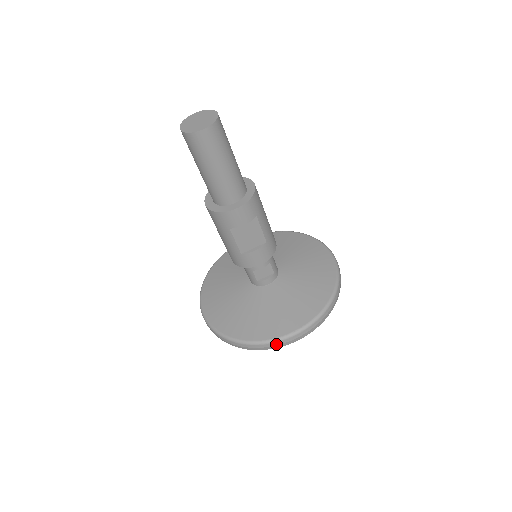
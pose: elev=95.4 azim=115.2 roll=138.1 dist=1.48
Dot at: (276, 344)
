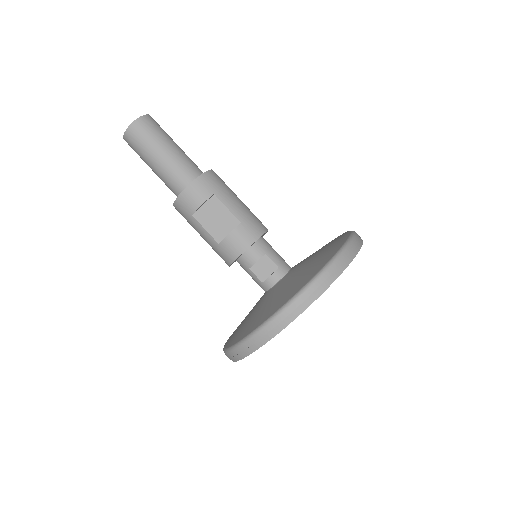
Dot at: (266, 331)
